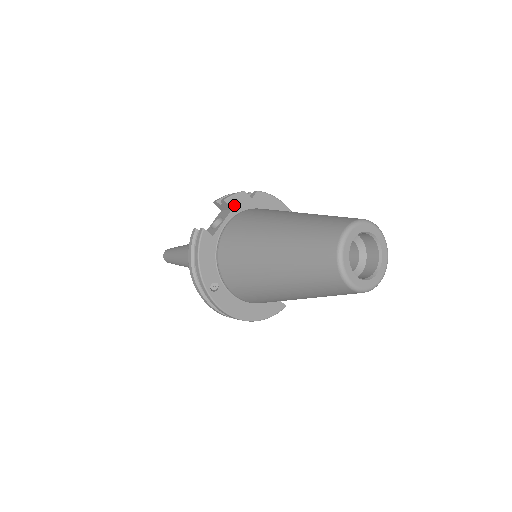
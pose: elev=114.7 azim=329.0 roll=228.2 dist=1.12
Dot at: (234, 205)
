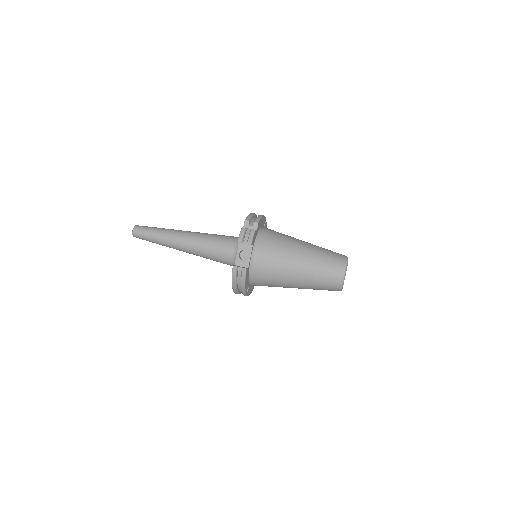
Dot at: (253, 242)
